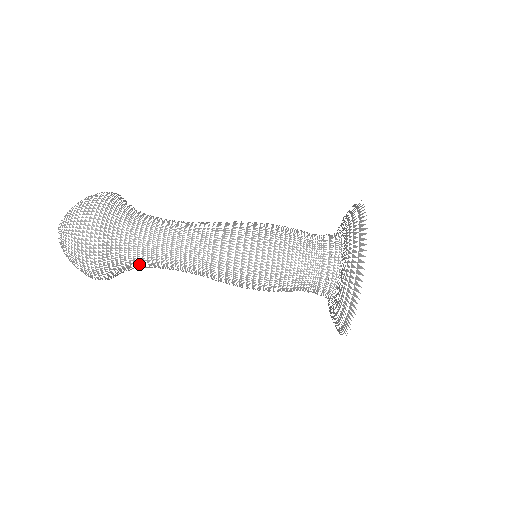
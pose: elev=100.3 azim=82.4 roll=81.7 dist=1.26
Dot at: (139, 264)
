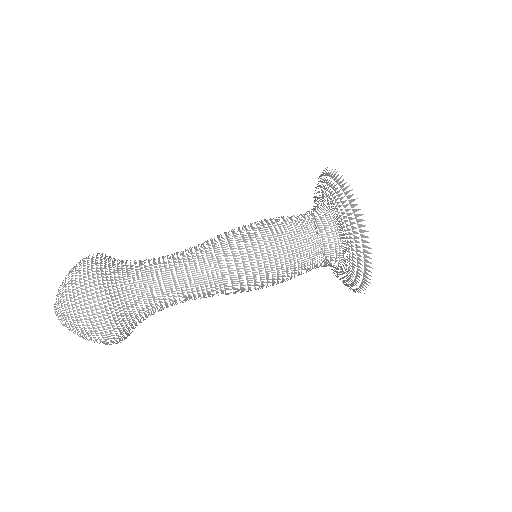
Dot at: occluded
